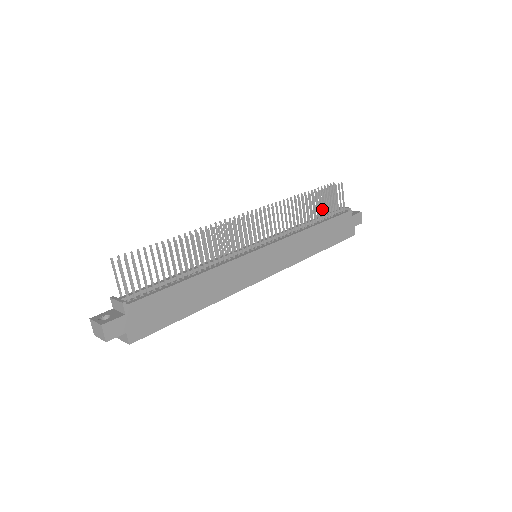
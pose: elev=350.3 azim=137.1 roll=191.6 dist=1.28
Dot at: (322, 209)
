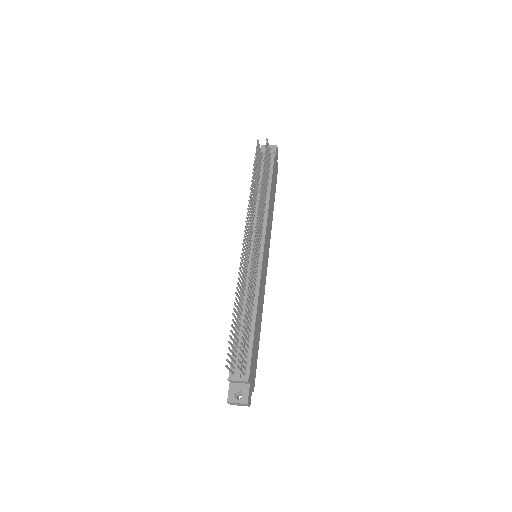
Dot at: (266, 175)
